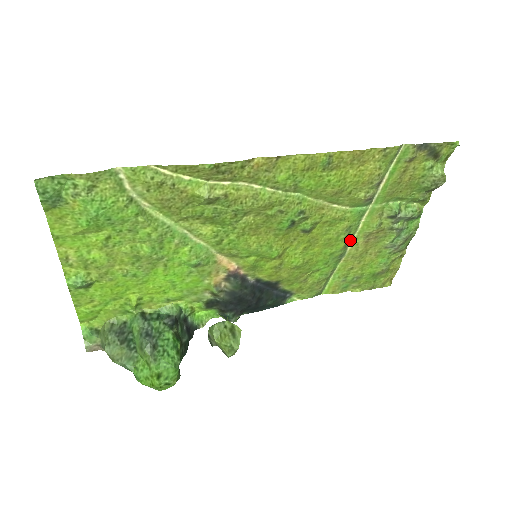
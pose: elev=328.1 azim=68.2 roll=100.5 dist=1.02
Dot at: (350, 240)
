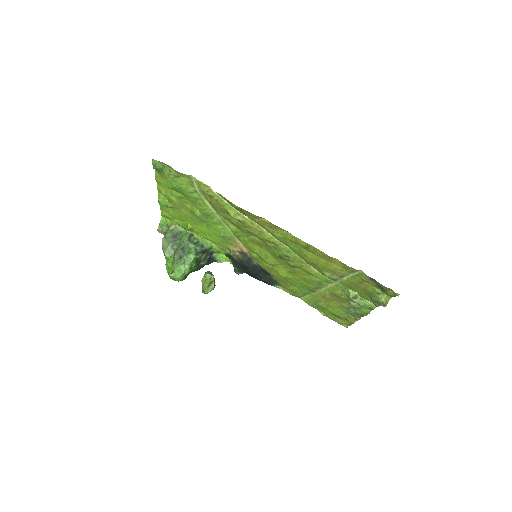
Dot at: (321, 288)
